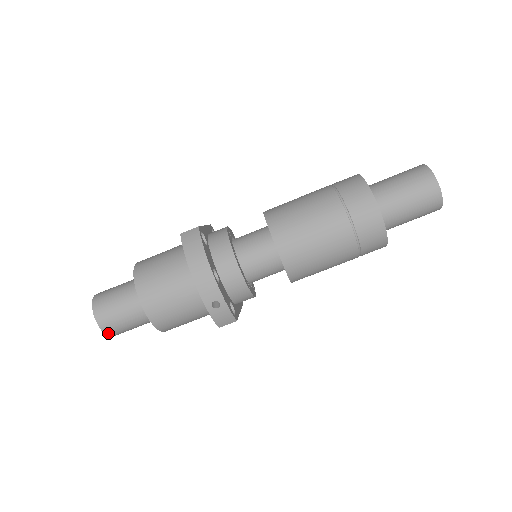
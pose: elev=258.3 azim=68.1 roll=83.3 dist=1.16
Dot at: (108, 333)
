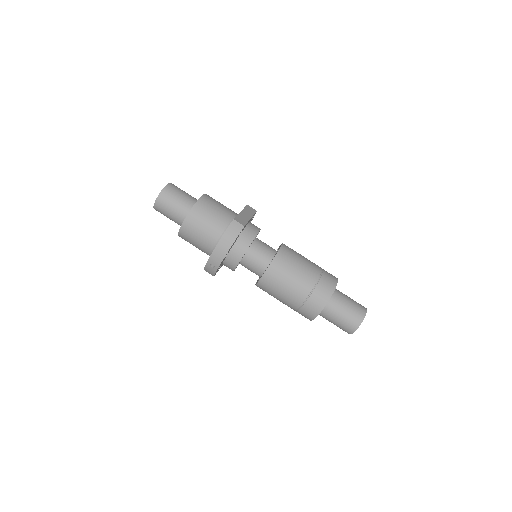
Dot at: (155, 209)
